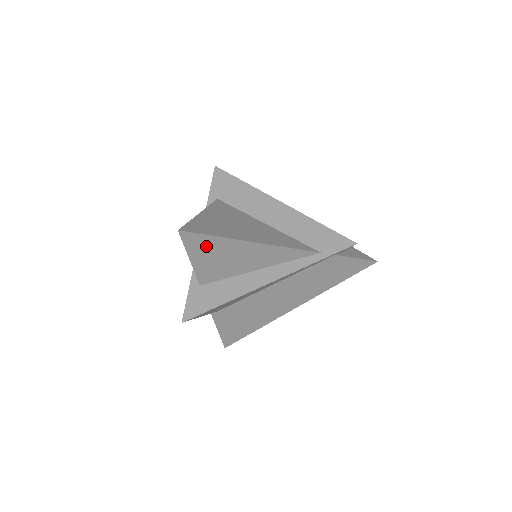
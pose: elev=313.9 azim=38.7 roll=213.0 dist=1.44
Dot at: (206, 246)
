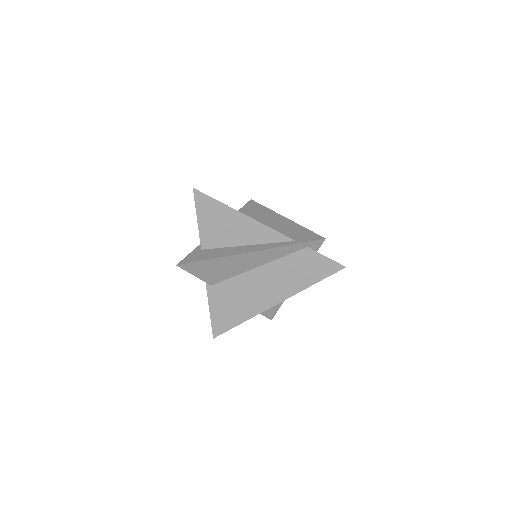
Dot at: (210, 208)
